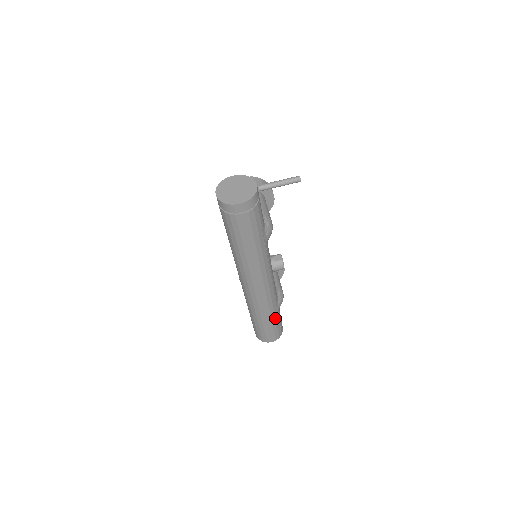
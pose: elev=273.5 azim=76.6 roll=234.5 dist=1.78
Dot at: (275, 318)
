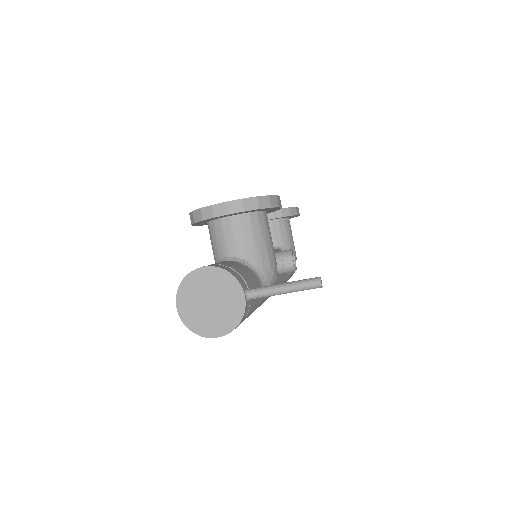
Dot at: (285, 282)
